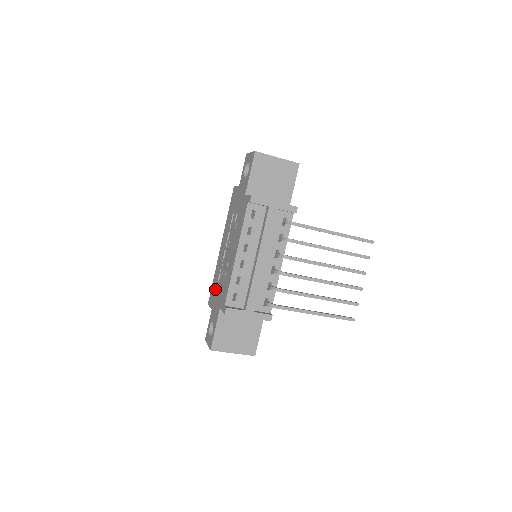
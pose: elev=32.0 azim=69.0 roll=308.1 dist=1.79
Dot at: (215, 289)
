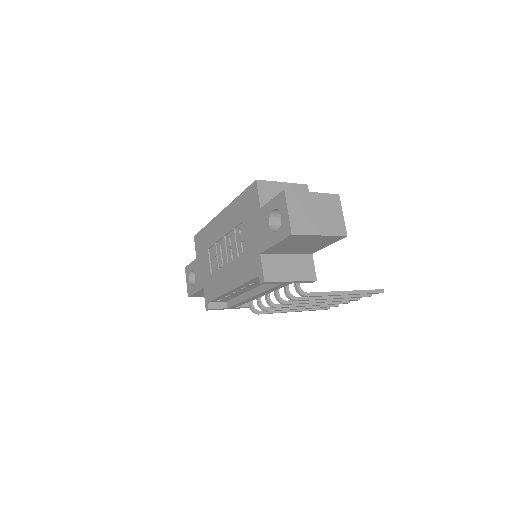
Dot at: (204, 249)
